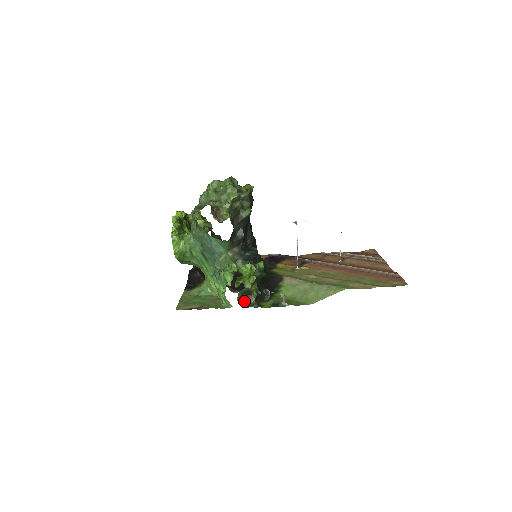
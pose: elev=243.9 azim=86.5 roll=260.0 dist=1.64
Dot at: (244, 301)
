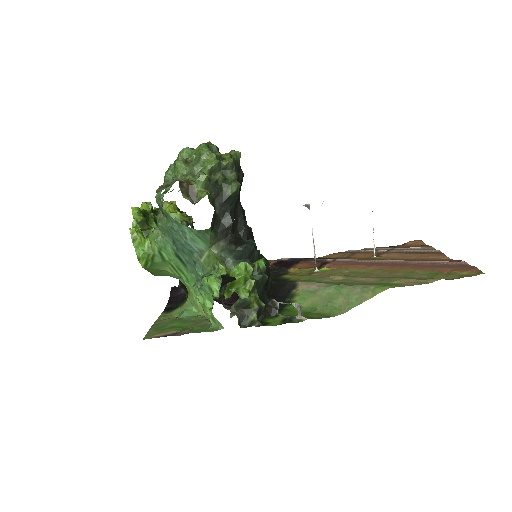
Dot at: (240, 318)
